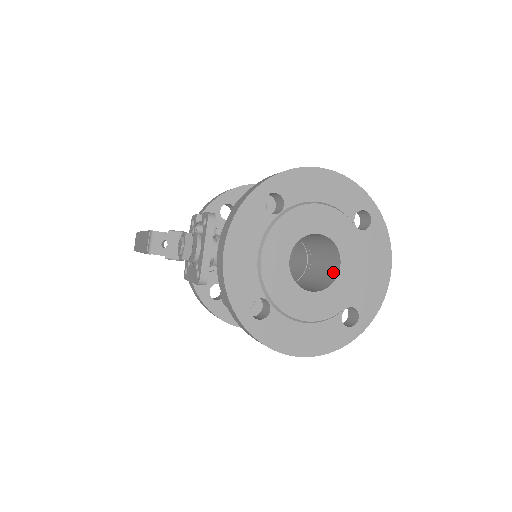
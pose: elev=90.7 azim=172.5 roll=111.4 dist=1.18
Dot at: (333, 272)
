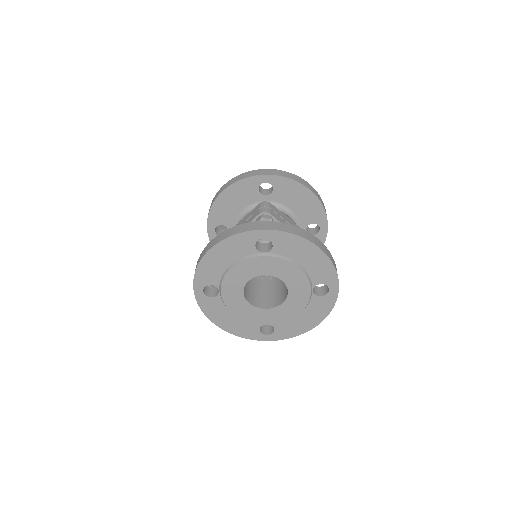
Dot at: occluded
